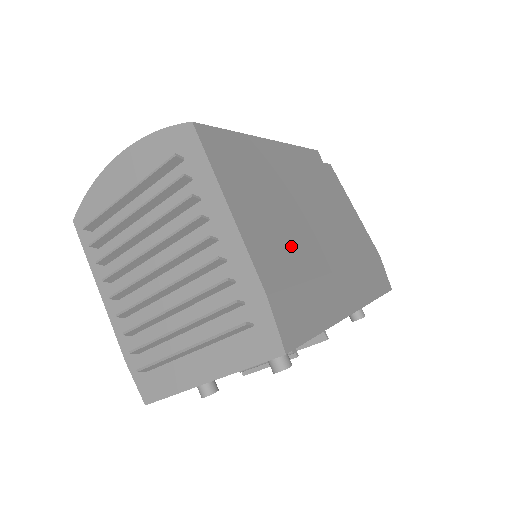
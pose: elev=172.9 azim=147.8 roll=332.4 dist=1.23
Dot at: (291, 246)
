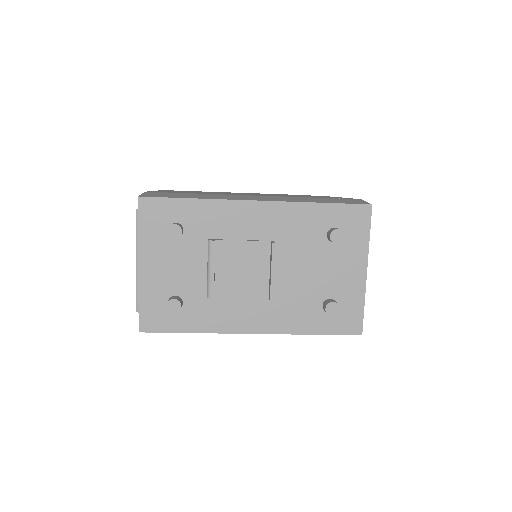
Dot at: occluded
